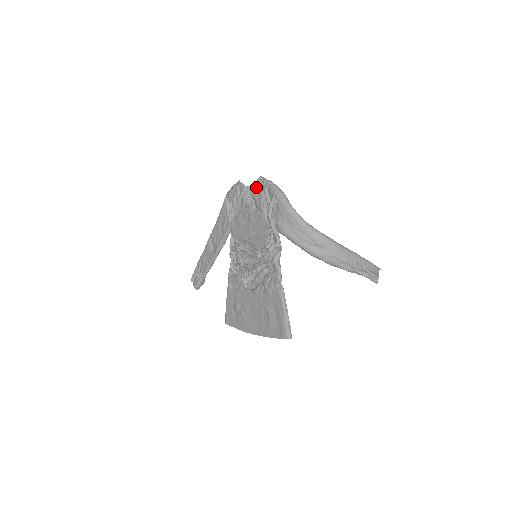
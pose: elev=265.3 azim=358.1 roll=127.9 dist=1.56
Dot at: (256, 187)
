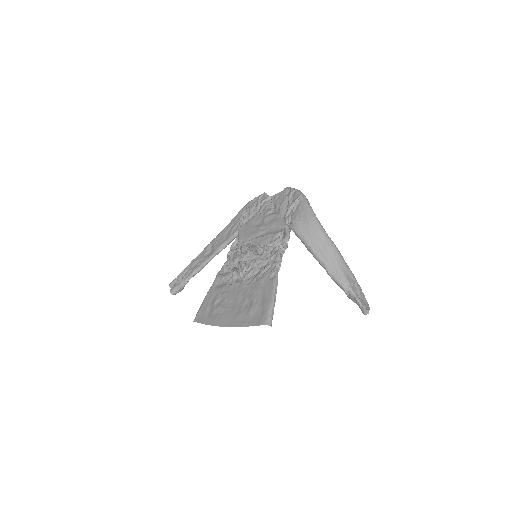
Dot at: (281, 194)
